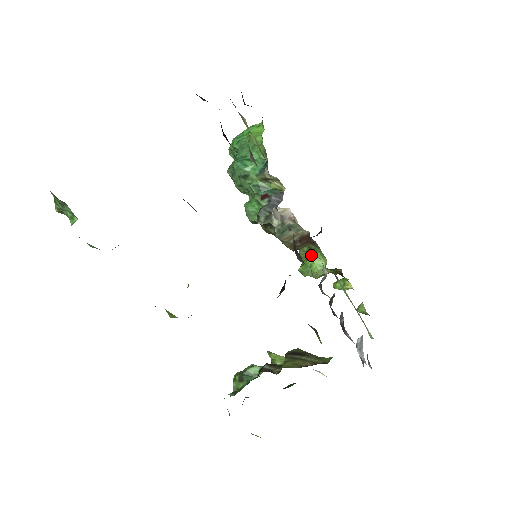
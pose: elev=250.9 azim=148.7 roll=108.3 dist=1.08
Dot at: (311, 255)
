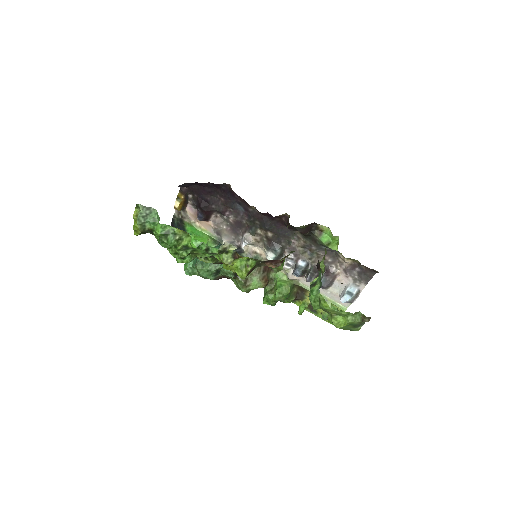
Dot at: (275, 285)
